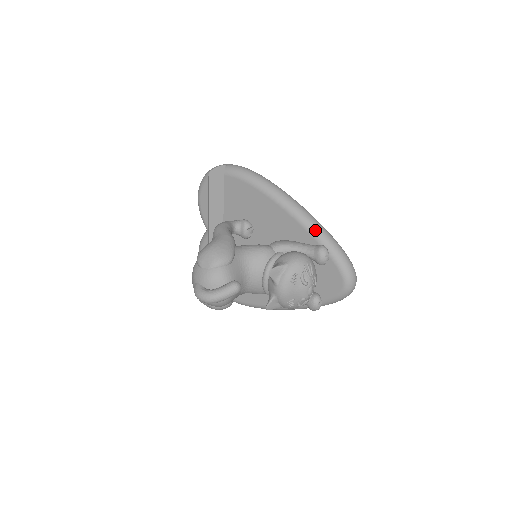
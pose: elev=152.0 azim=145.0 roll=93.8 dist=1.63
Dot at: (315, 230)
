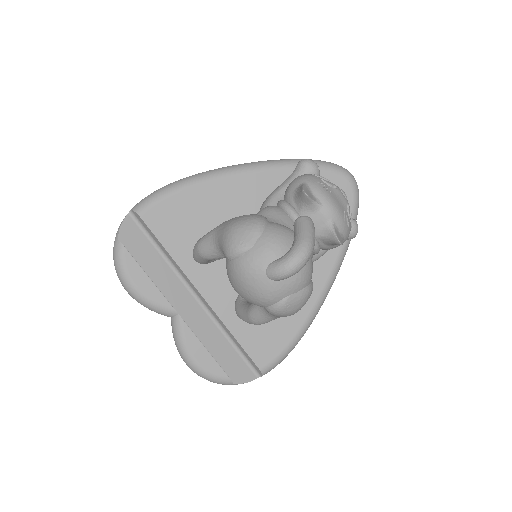
Dot at: (277, 162)
